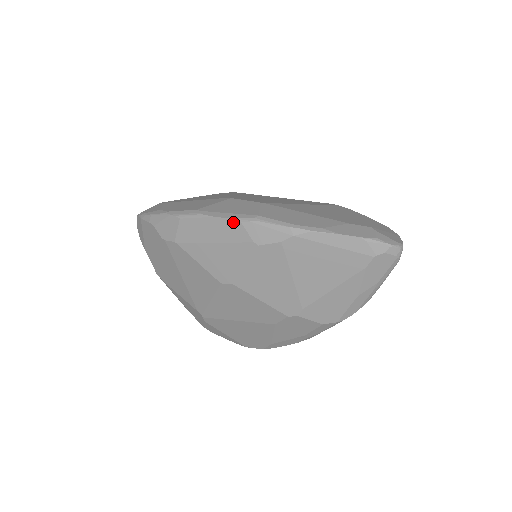
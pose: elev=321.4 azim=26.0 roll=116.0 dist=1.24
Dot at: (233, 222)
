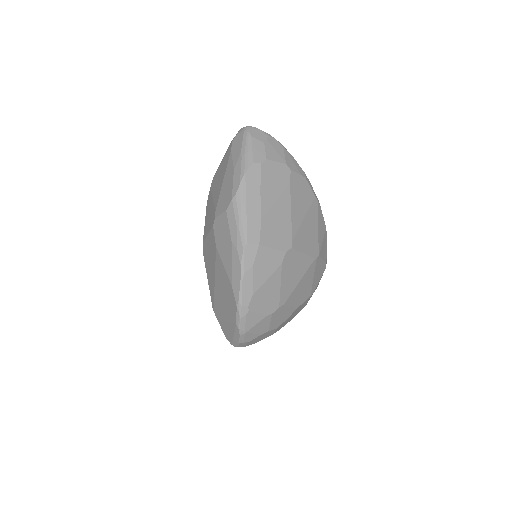
Dot at: occluded
